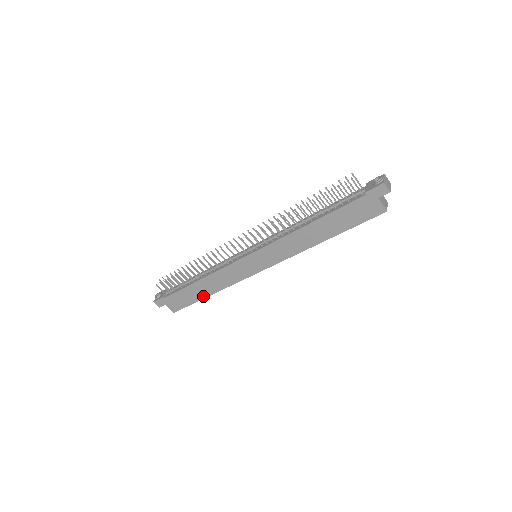
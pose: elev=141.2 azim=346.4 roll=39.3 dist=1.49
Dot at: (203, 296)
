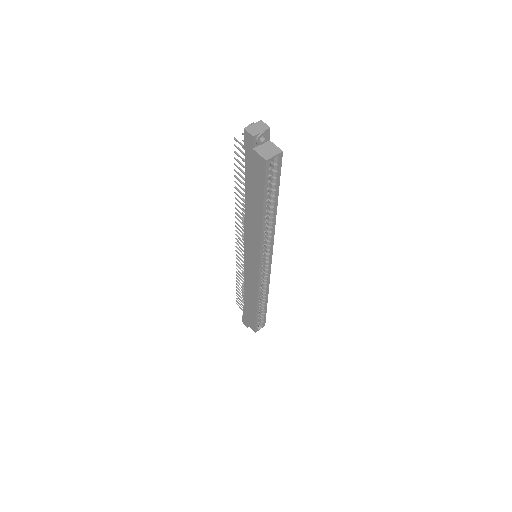
Dot at: (255, 310)
